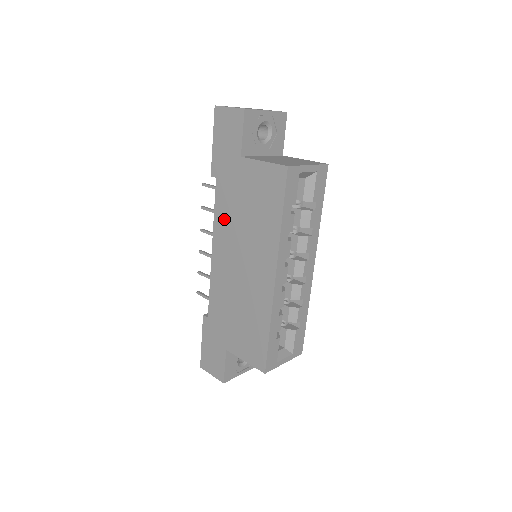
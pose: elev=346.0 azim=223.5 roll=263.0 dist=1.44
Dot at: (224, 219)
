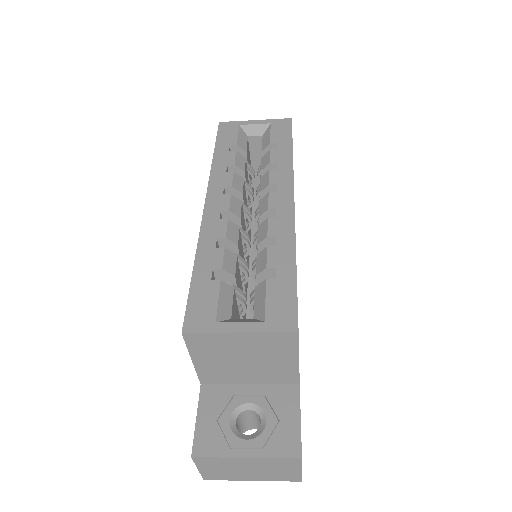
Dot at: occluded
